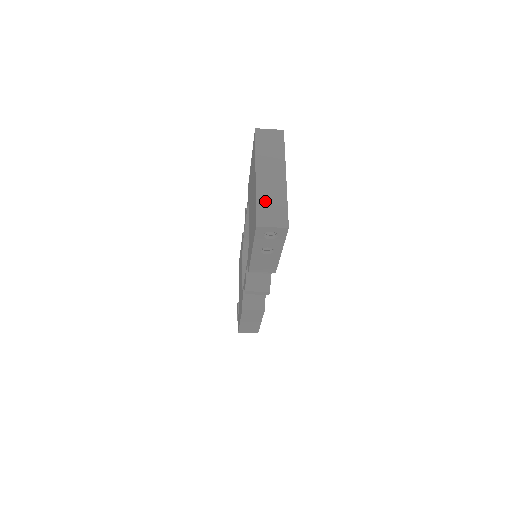
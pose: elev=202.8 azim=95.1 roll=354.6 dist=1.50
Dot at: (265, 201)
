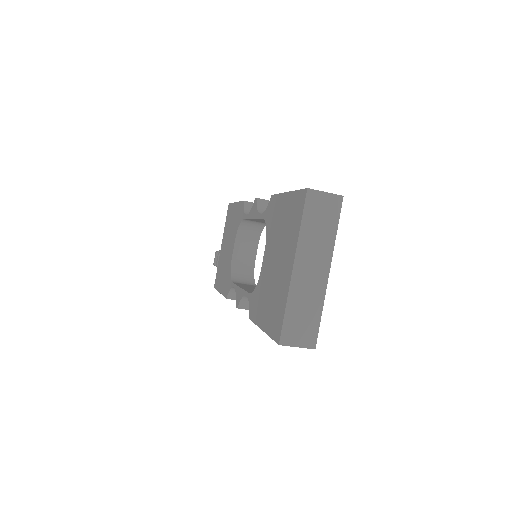
Dot at: (296, 309)
